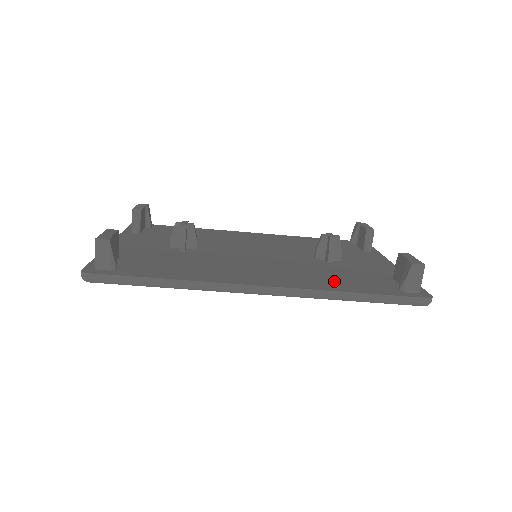
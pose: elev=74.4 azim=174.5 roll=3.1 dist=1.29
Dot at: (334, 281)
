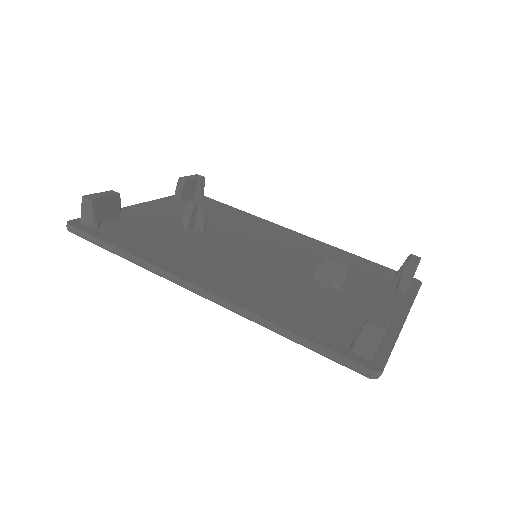
Dot at: (287, 309)
